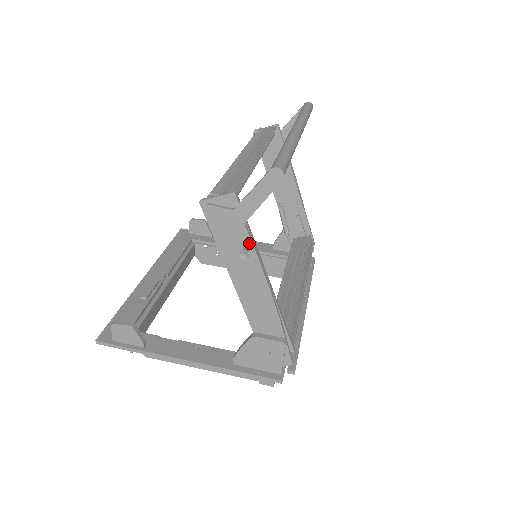
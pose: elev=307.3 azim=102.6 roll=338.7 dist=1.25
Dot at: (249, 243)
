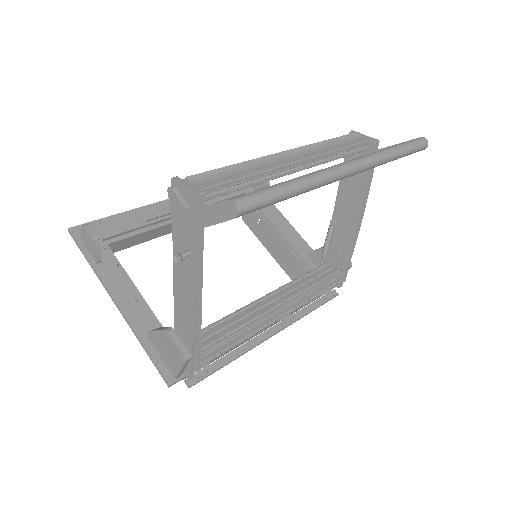
Dot at: (193, 251)
